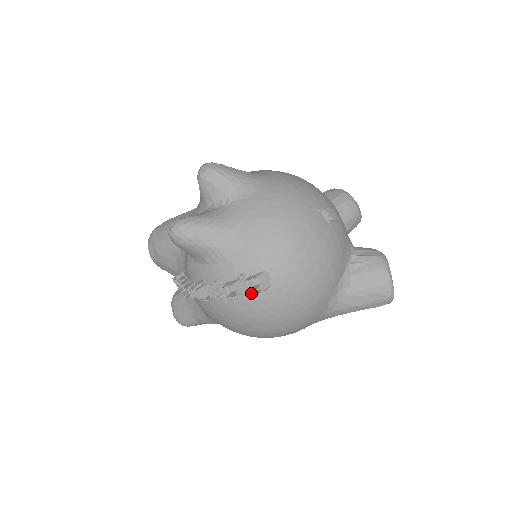
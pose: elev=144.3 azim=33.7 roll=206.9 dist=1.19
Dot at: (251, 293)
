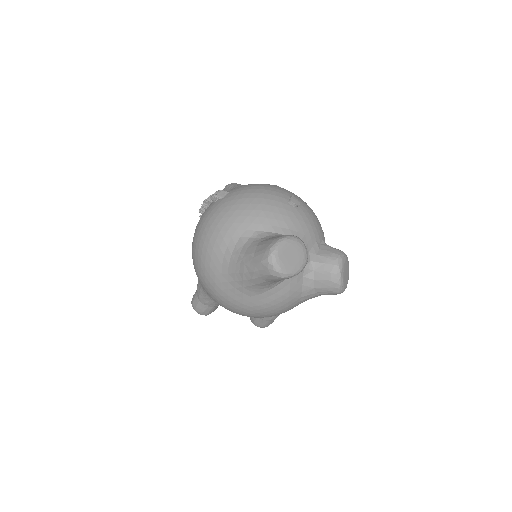
Dot at: (213, 203)
